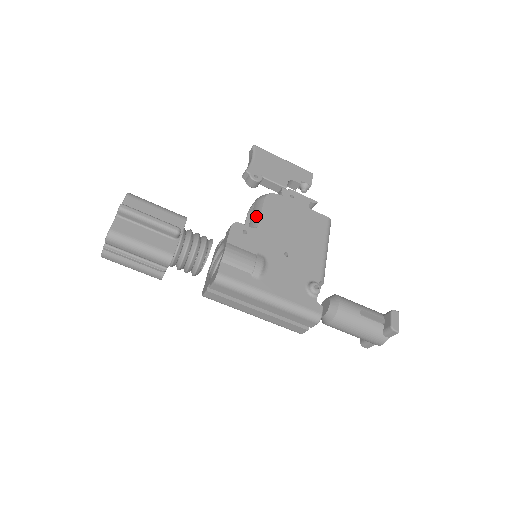
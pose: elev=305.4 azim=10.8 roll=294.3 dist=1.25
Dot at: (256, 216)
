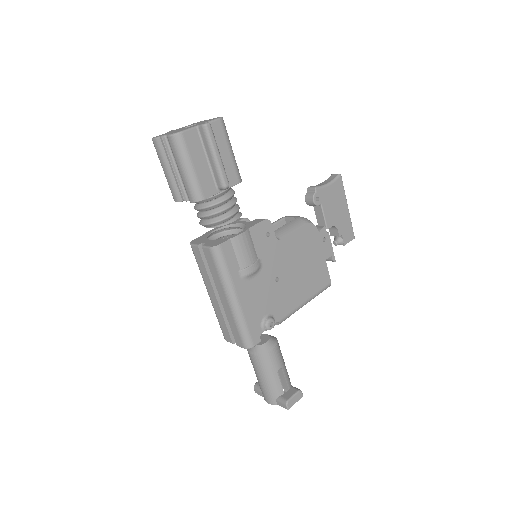
Dot at: (287, 230)
